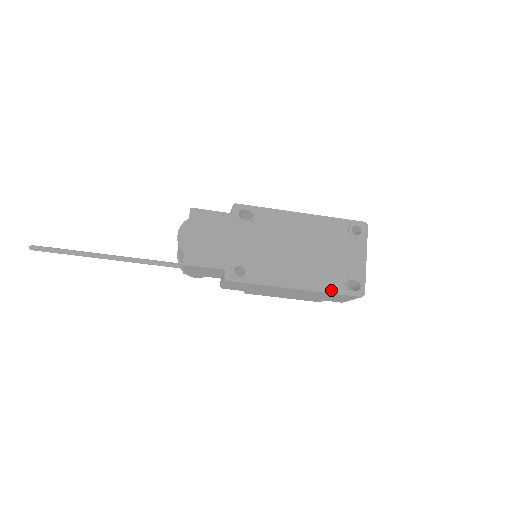
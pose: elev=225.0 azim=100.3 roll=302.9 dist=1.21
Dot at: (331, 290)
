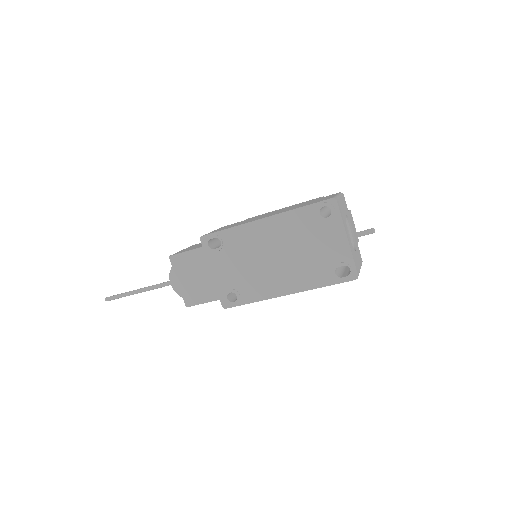
Dot at: (321, 284)
